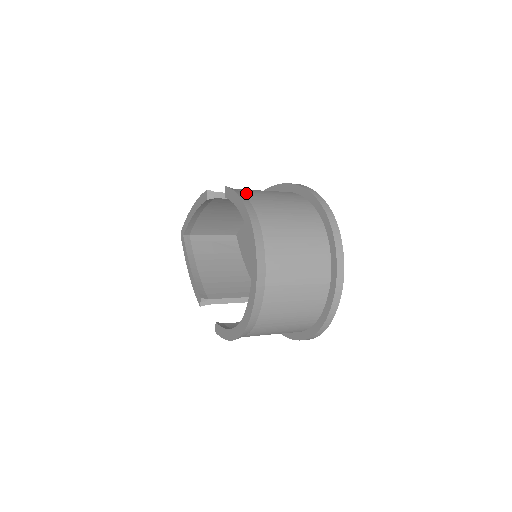
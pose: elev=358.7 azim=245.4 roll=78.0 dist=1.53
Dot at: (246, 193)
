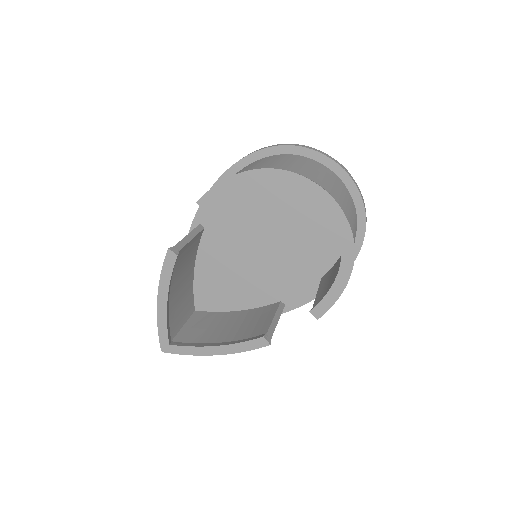
Dot at: occluded
